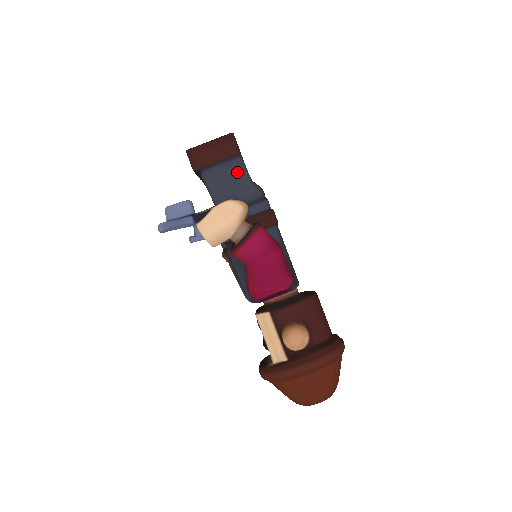
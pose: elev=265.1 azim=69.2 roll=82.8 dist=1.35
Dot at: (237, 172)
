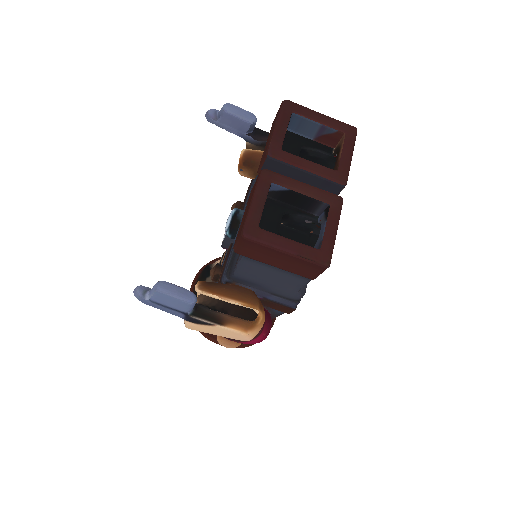
Dot at: (290, 282)
